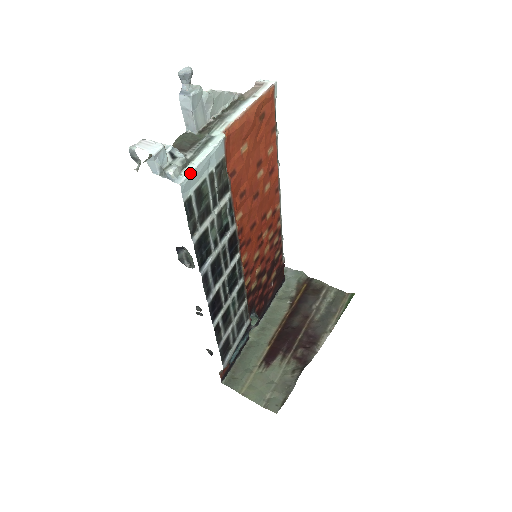
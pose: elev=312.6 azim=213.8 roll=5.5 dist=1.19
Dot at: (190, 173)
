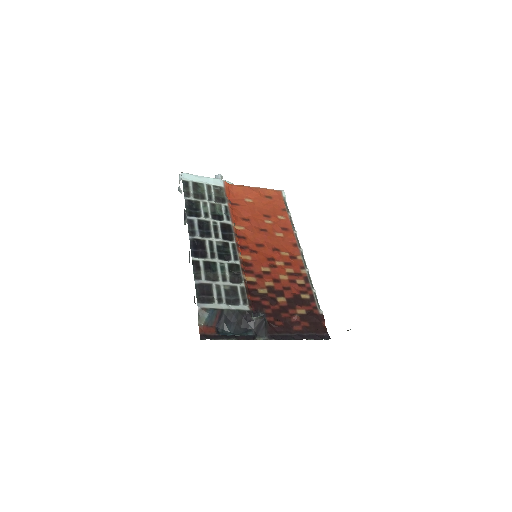
Dot at: (191, 174)
